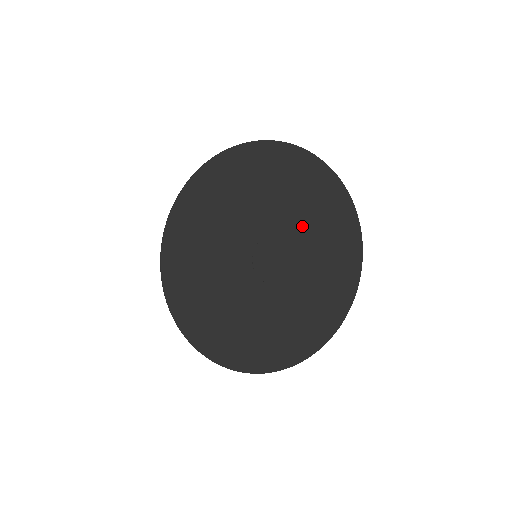
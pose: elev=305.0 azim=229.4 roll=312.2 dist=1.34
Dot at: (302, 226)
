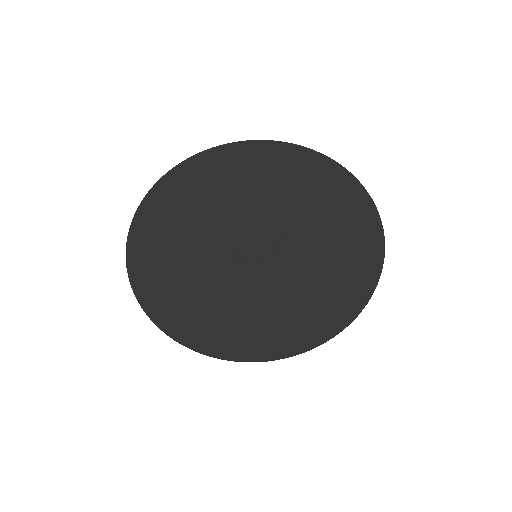
Dot at: (236, 197)
